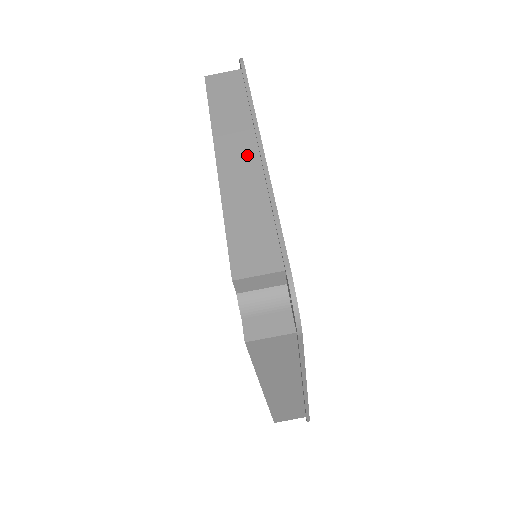
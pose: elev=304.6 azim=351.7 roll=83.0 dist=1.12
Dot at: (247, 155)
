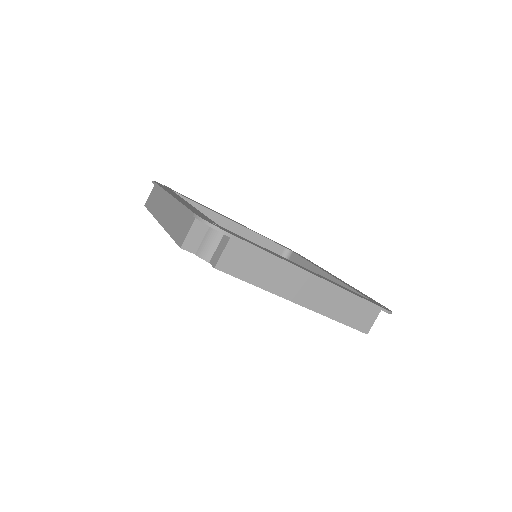
Dot at: (168, 205)
